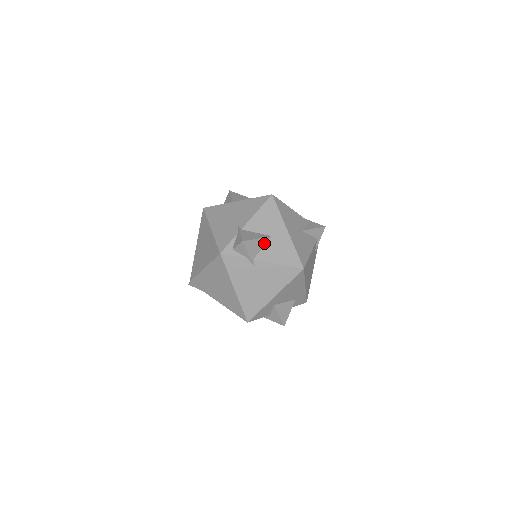
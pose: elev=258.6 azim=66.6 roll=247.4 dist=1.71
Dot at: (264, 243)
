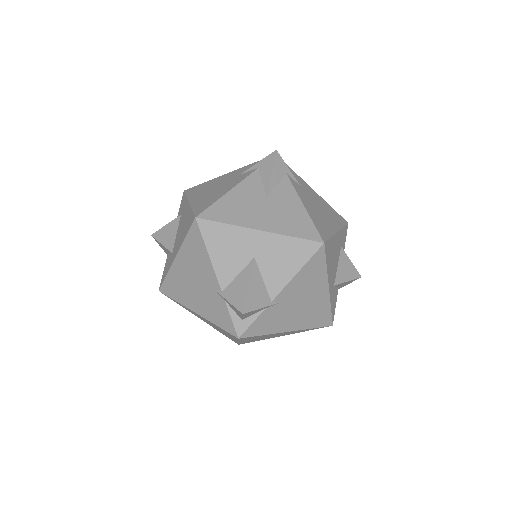
Dot at: (258, 275)
